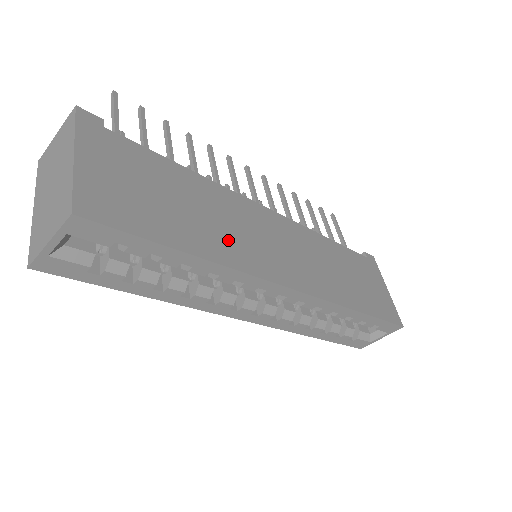
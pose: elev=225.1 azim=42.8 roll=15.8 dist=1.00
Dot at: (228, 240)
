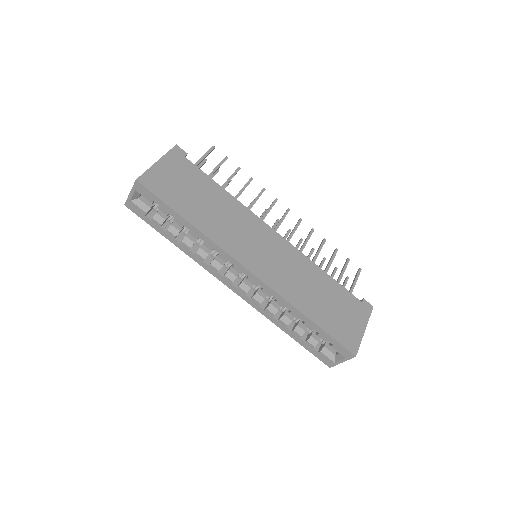
Dot at: (220, 227)
